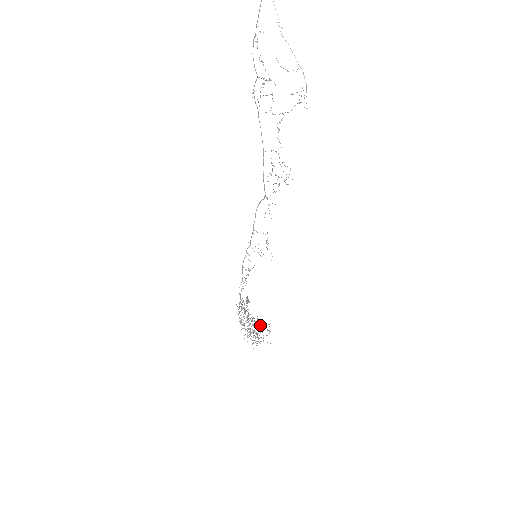
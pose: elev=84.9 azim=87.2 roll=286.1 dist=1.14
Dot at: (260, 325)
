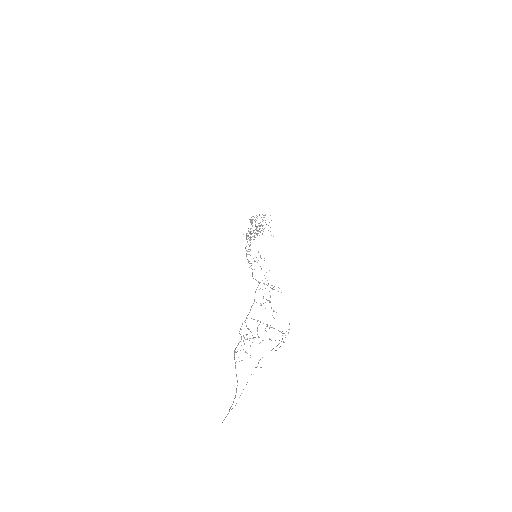
Dot at: occluded
